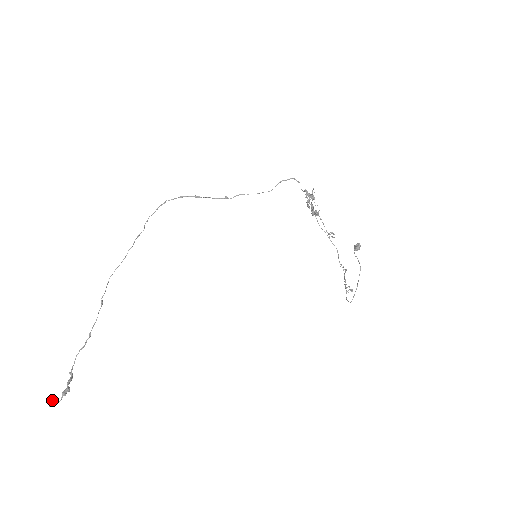
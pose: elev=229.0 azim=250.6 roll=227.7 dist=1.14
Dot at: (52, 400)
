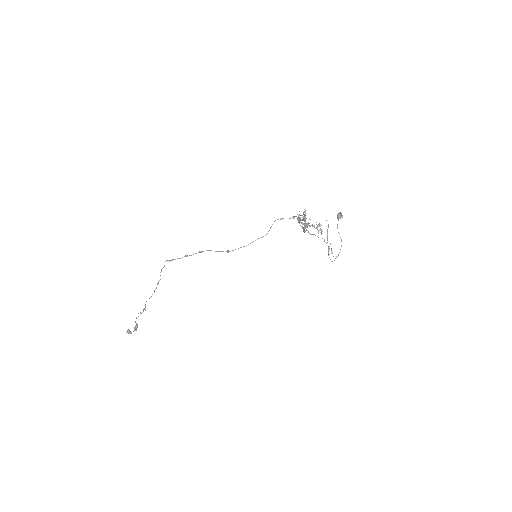
Dot at: (129, 332)
